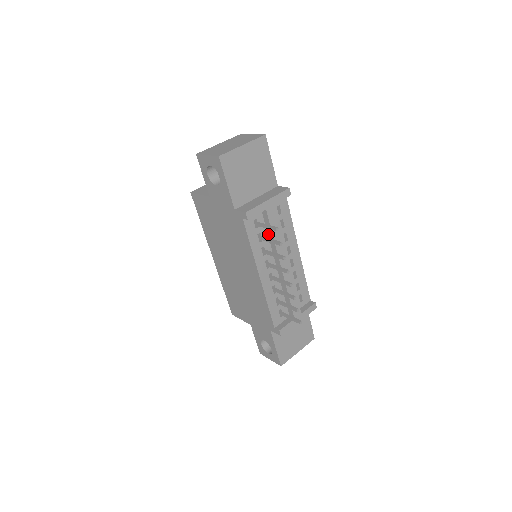
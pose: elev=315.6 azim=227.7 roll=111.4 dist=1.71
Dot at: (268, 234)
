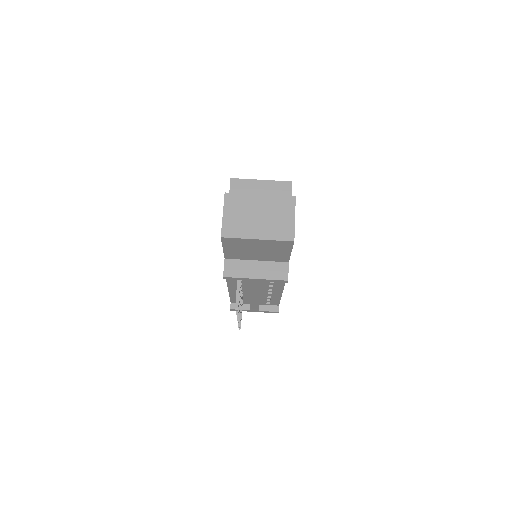
Dot at: occluded
